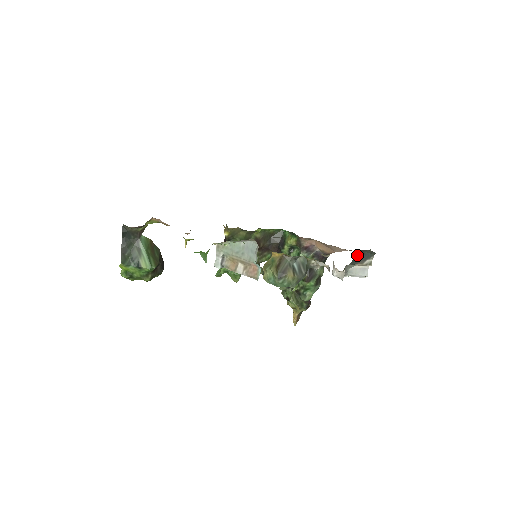
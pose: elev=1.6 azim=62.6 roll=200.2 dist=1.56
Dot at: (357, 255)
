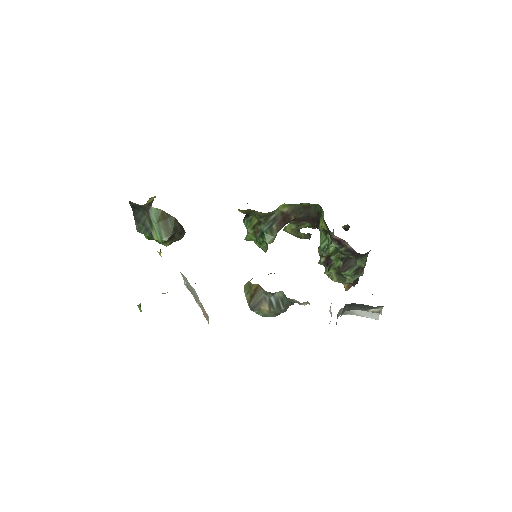
Dot at: (353, 305)
